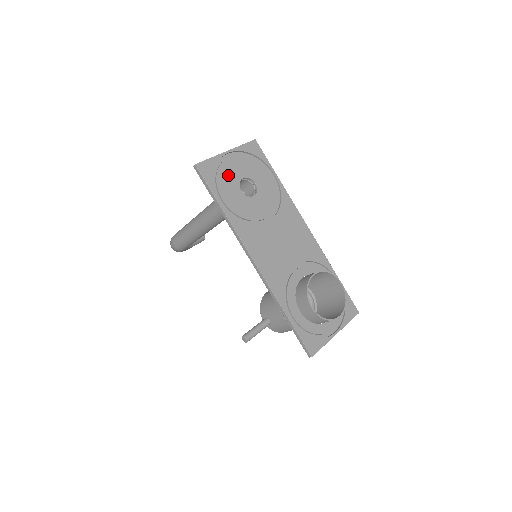
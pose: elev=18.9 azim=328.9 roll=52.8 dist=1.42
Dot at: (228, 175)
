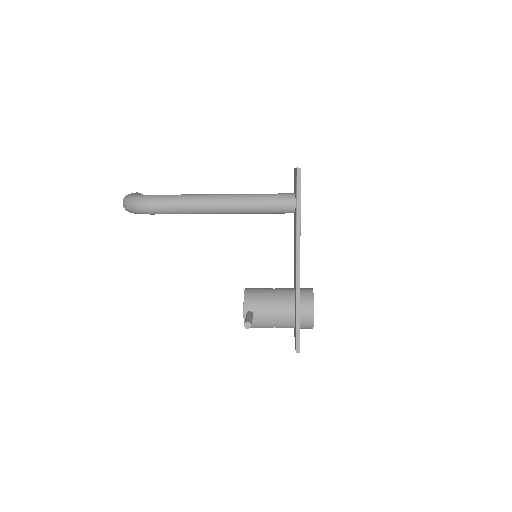
Dot at: occluded
